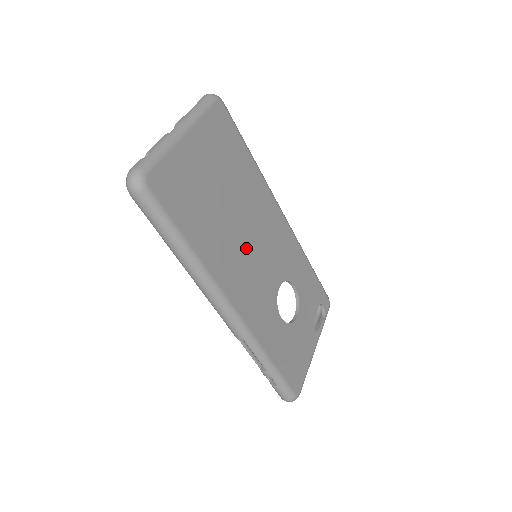
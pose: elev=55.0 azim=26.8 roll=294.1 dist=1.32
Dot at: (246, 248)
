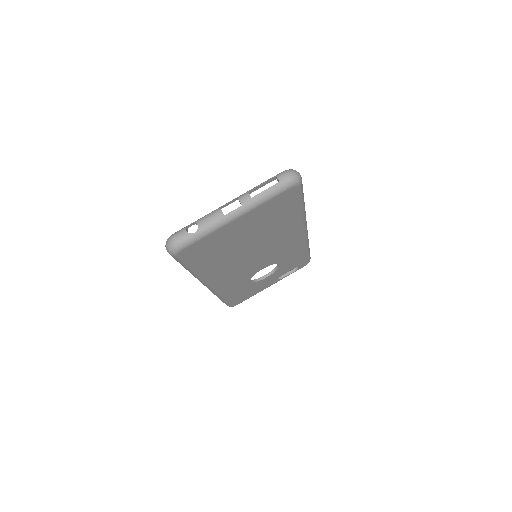
Dot at: (247, 259)
